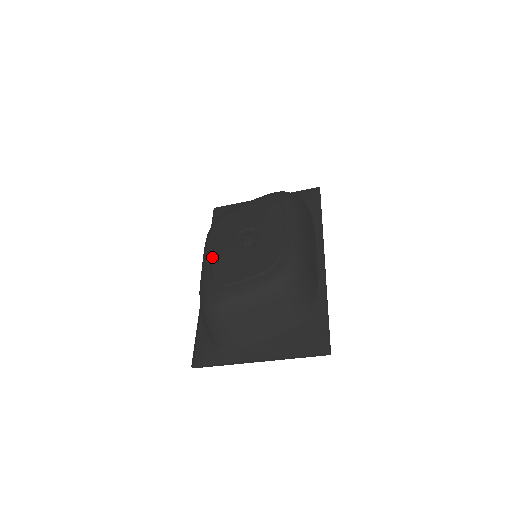
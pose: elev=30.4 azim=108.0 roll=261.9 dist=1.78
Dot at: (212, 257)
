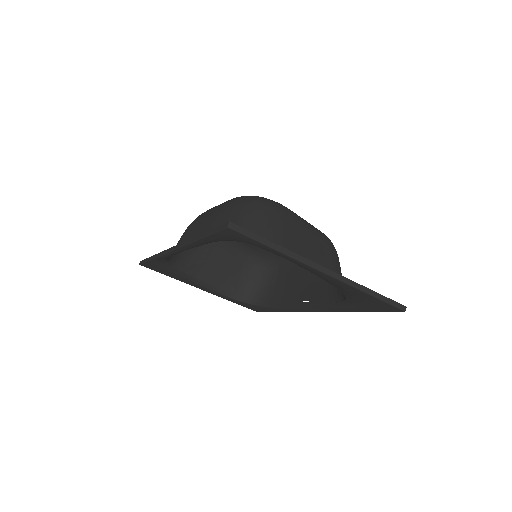
Dot at: occluded
